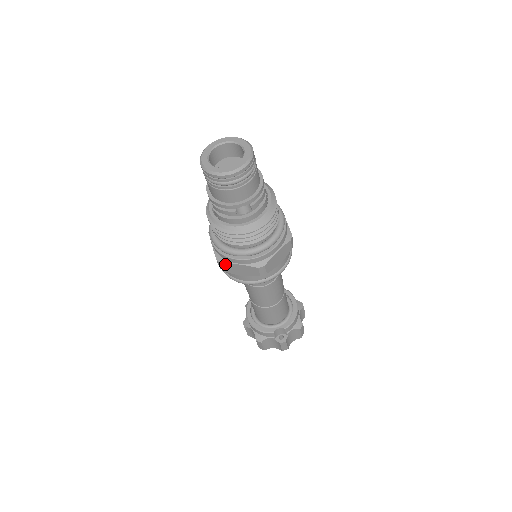
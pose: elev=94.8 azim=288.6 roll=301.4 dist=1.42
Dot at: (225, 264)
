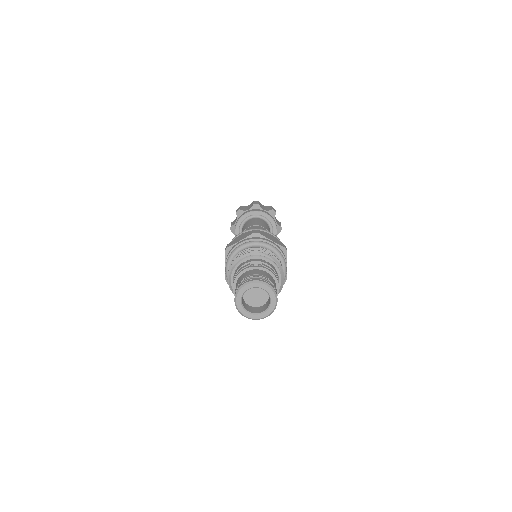
Dot at: occluded
